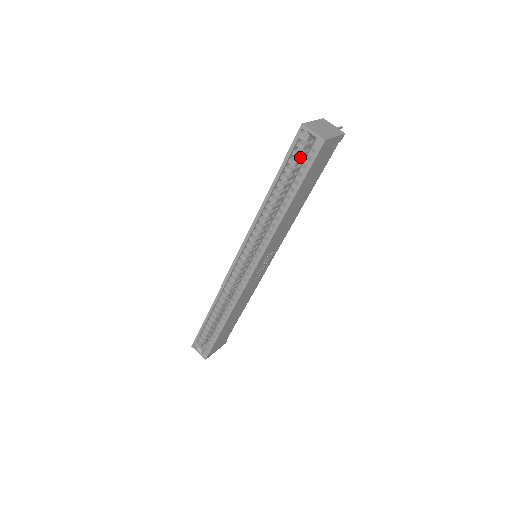
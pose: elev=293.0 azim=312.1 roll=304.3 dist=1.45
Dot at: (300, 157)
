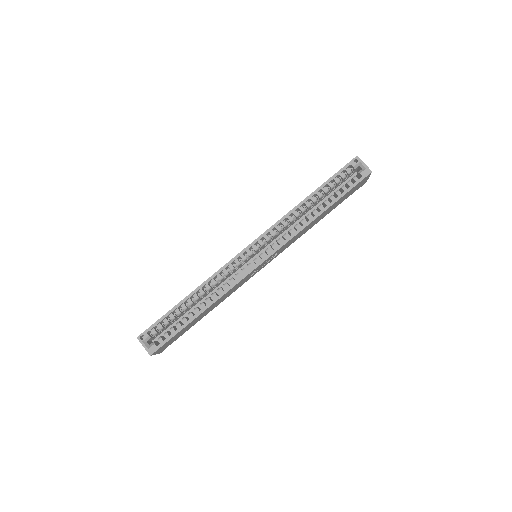
Dot at: (343, 180)
